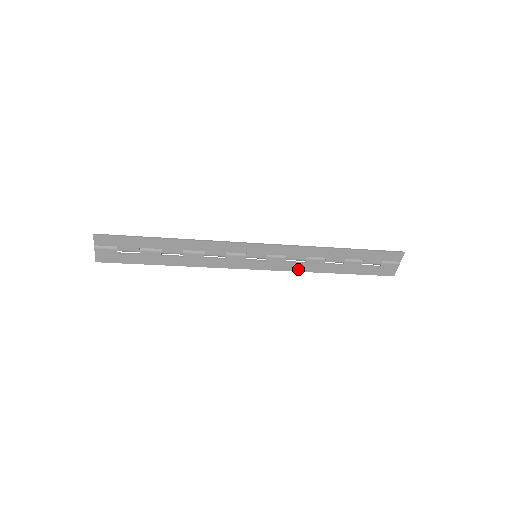
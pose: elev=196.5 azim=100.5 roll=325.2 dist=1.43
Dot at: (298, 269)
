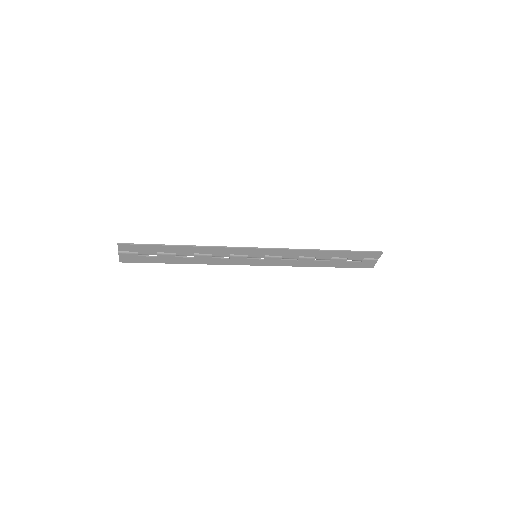
Dot at: (291, 265)
